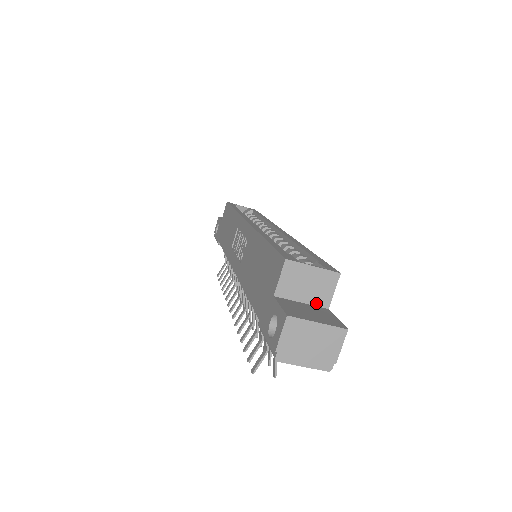
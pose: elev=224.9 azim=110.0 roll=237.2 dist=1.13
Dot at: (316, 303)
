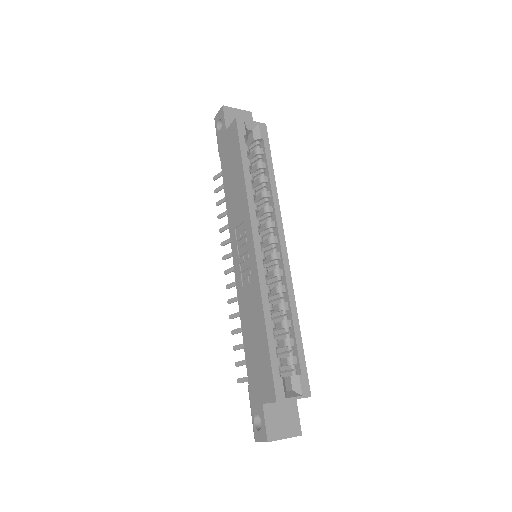
Dot at: (289, 400)
